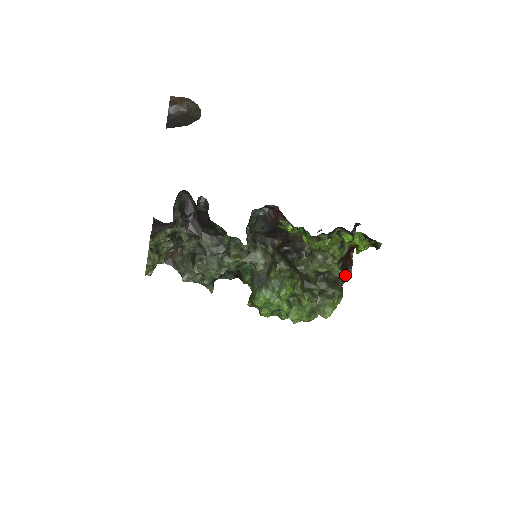
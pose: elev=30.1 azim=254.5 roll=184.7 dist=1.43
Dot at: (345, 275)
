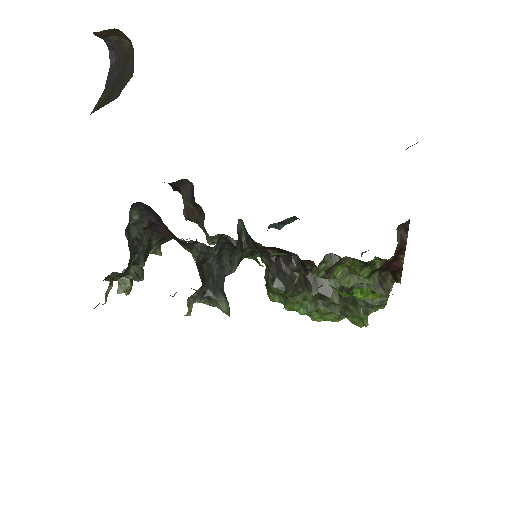
Dot at: (393, 278)
